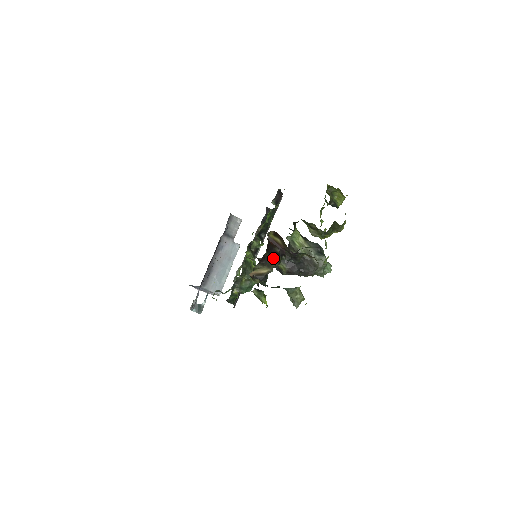
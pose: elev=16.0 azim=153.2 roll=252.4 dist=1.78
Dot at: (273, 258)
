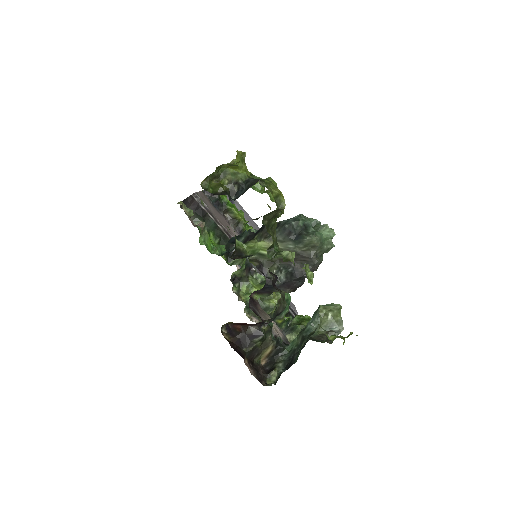
Dot at: (258, 342)
